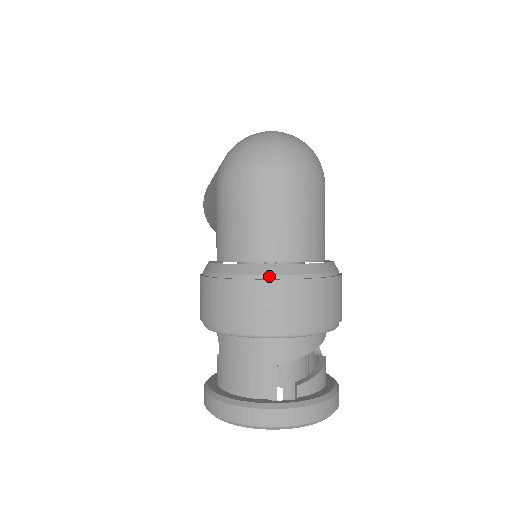
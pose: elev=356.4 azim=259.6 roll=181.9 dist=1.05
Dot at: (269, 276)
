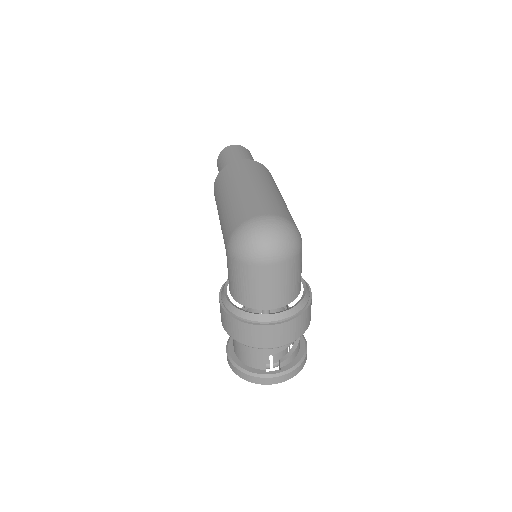
Dot at: (263, 322)
